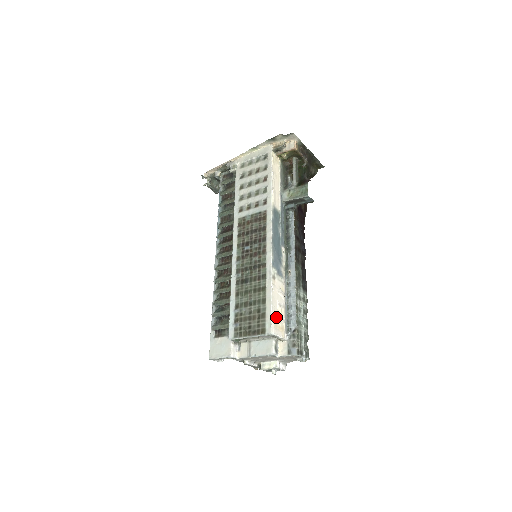
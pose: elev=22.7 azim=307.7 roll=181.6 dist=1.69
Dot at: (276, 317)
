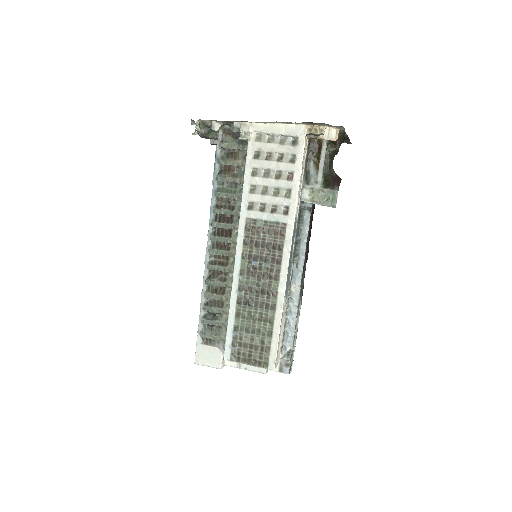
Dot at: (278, 348)
